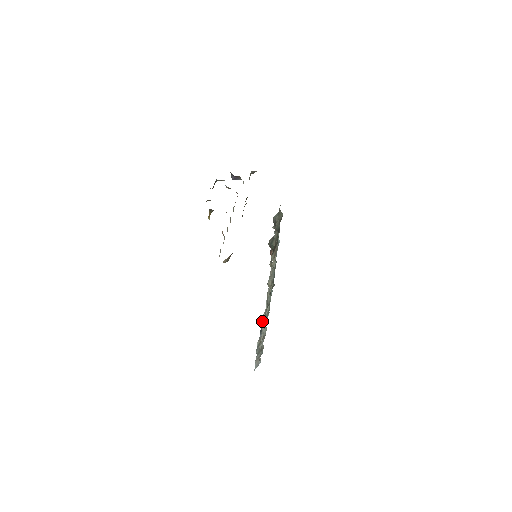
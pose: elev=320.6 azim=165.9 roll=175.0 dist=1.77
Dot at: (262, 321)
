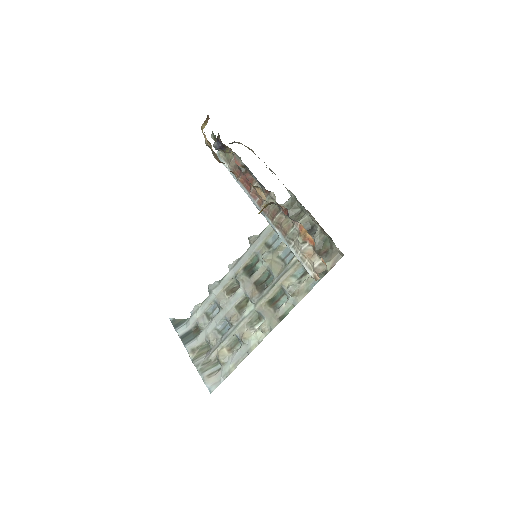
Dot at: (176, 326)
